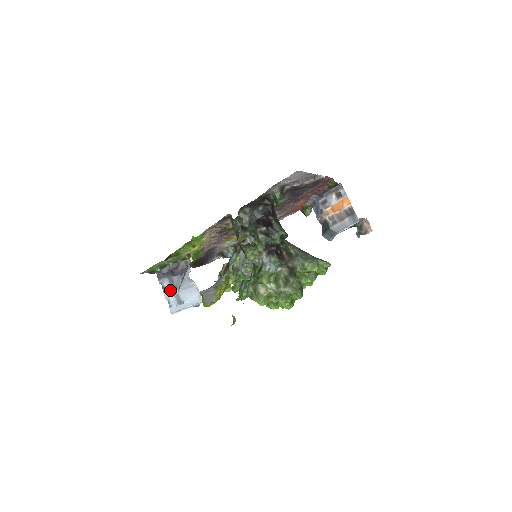
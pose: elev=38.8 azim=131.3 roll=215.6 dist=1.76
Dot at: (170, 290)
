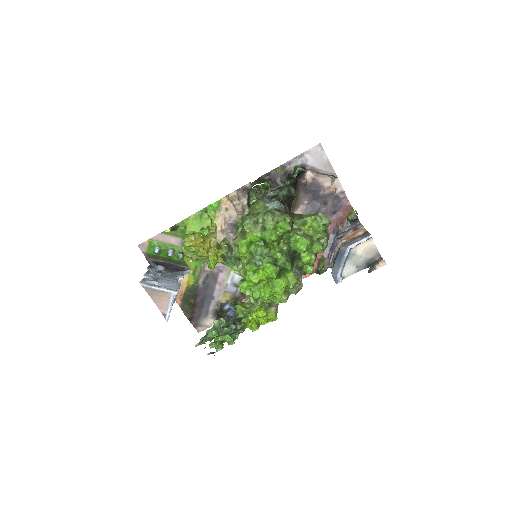
Dot at: (153, 274)
